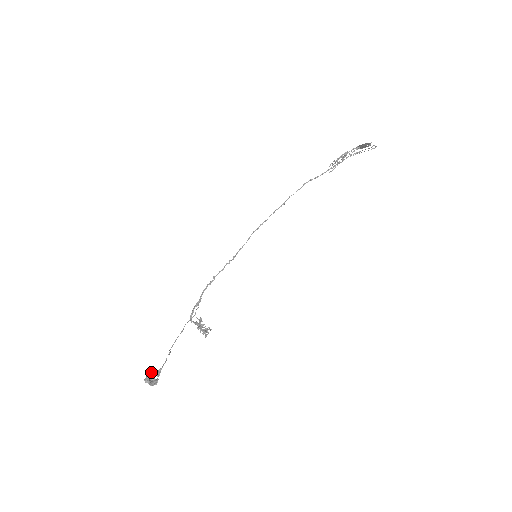
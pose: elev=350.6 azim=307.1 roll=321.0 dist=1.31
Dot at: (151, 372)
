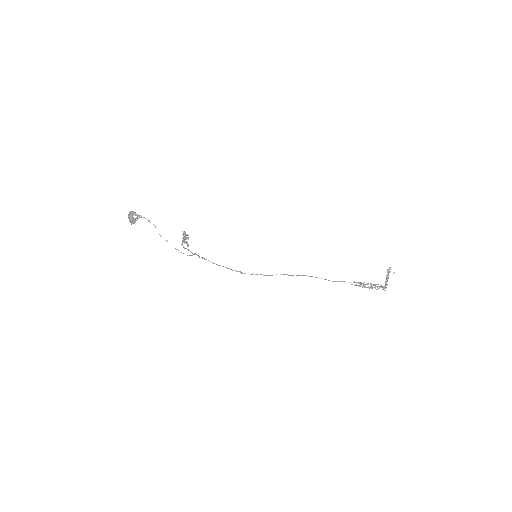
Dot at: occluded
